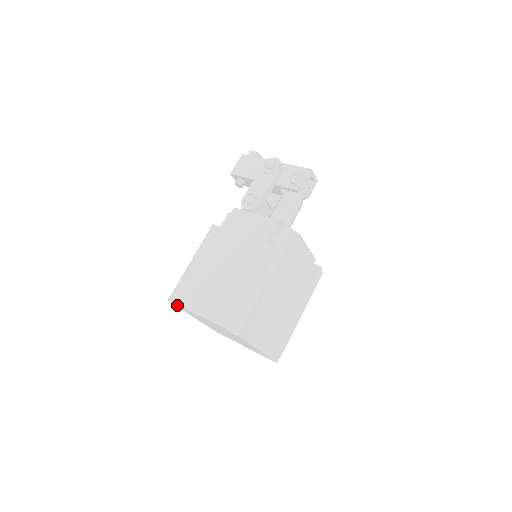
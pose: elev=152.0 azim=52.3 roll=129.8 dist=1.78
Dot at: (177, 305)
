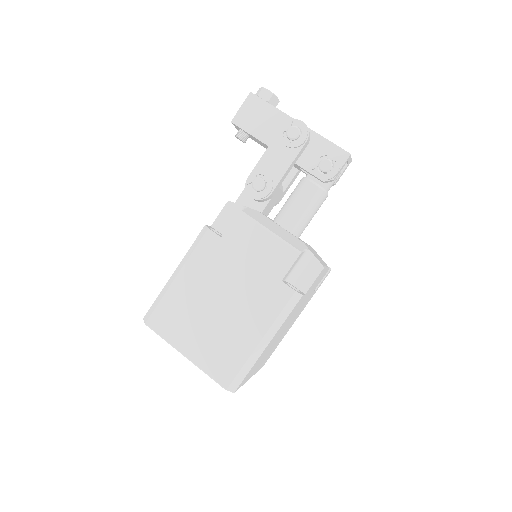
Dot at: occluded
